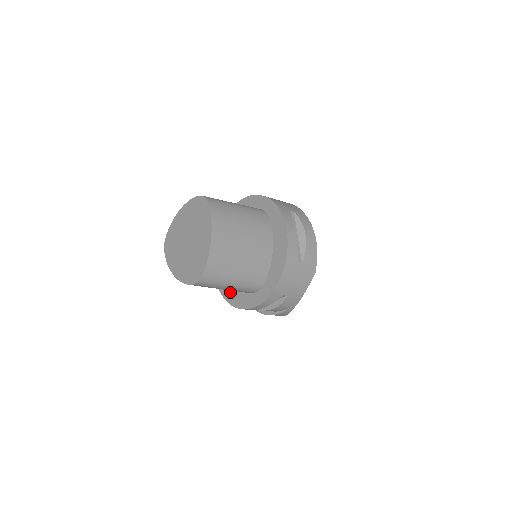
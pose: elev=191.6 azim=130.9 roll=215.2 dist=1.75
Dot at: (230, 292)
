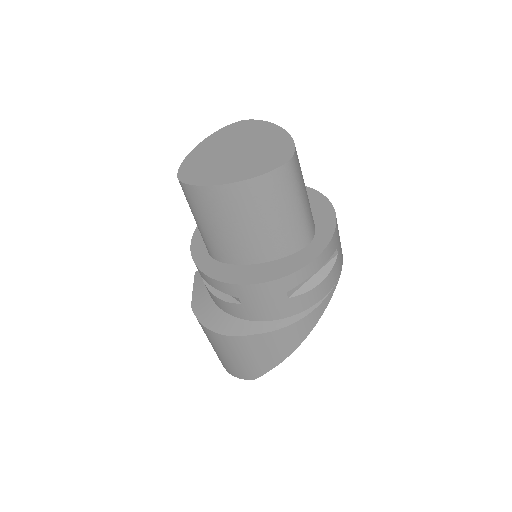
Dot at: (258, 271)
